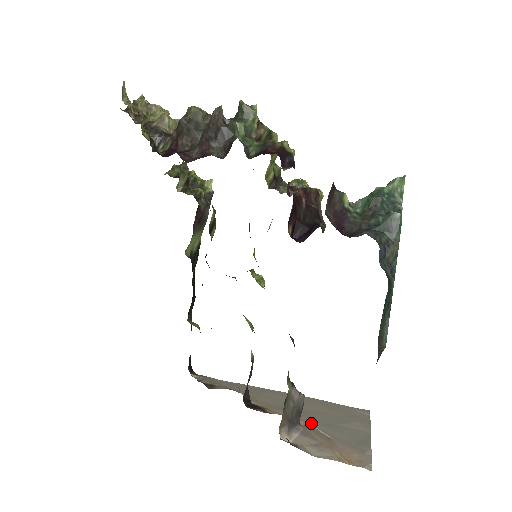
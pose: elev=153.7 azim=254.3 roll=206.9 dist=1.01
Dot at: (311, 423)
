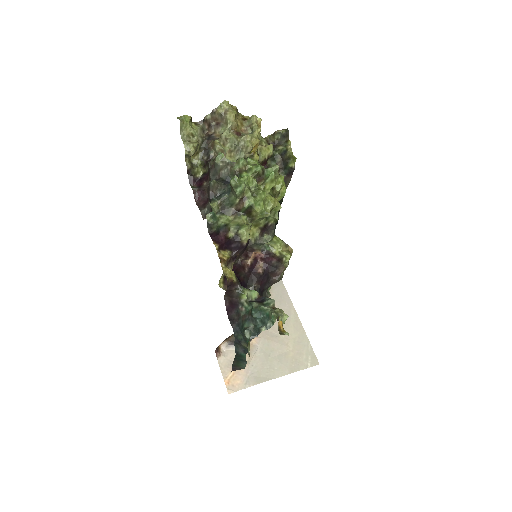
Dot at: (259, 347)
